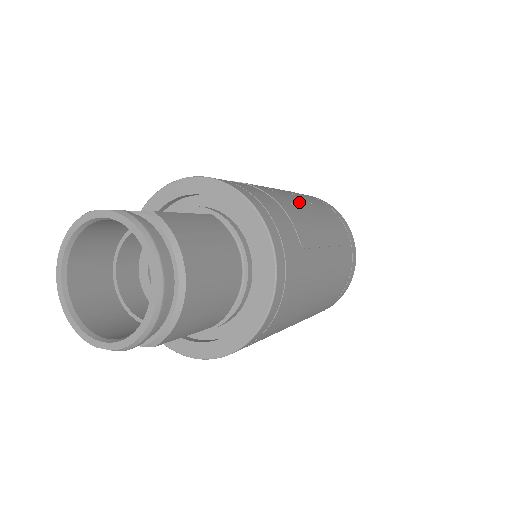
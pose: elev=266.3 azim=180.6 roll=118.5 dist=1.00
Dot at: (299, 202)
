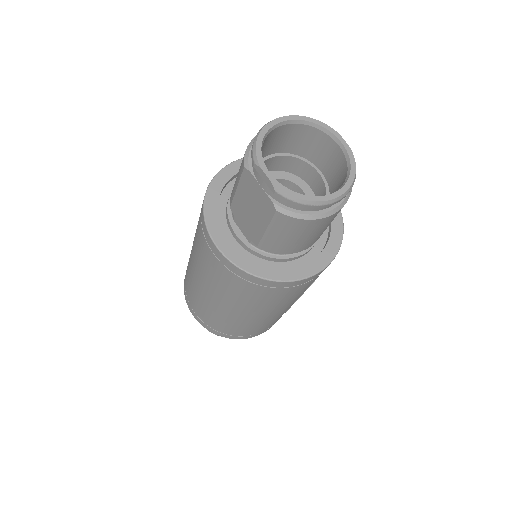
Dot at: occluded
